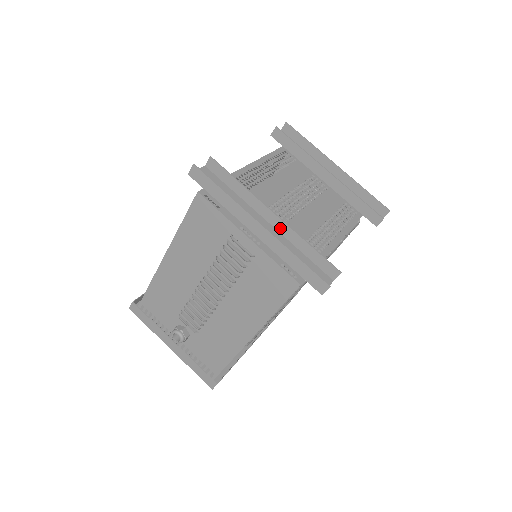
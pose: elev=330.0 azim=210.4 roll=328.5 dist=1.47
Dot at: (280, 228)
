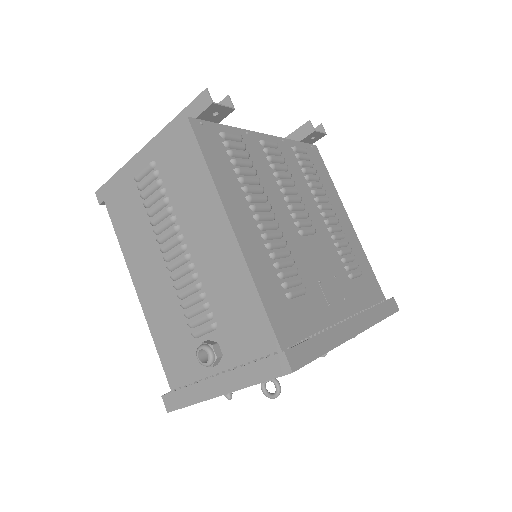
Dot at: occluded
